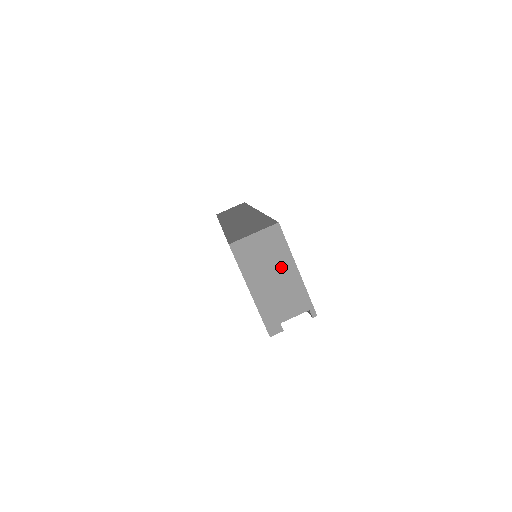
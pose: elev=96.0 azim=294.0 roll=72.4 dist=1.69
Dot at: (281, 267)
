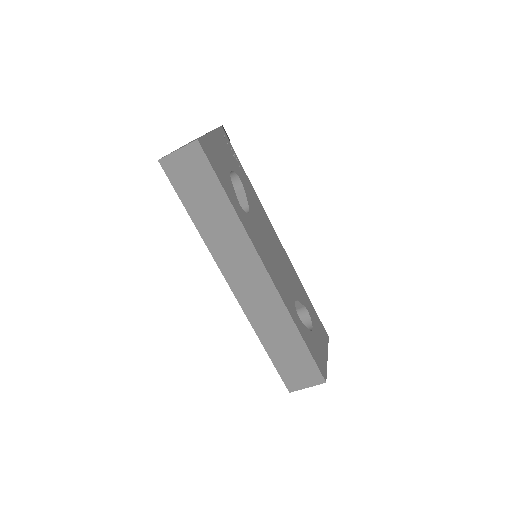
Dot at: occluded
